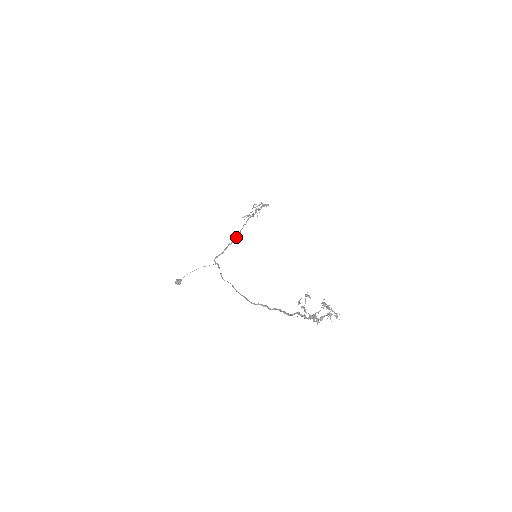
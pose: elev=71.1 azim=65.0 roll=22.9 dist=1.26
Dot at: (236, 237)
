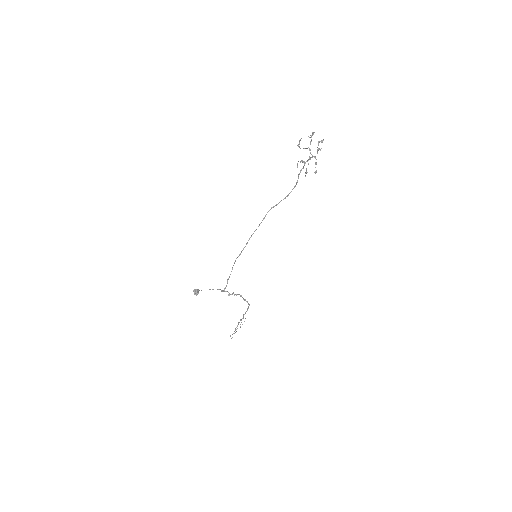
Dot at: (233, 293)
